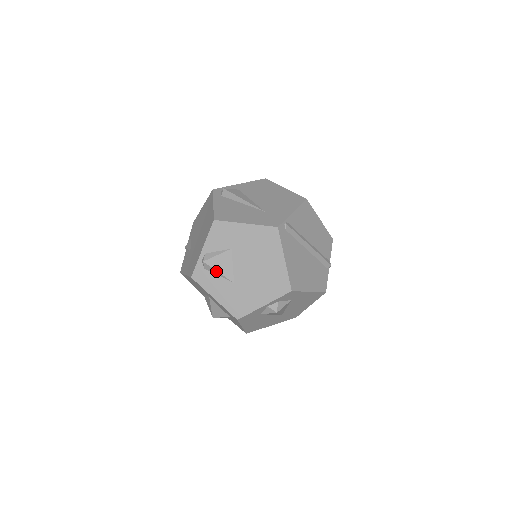
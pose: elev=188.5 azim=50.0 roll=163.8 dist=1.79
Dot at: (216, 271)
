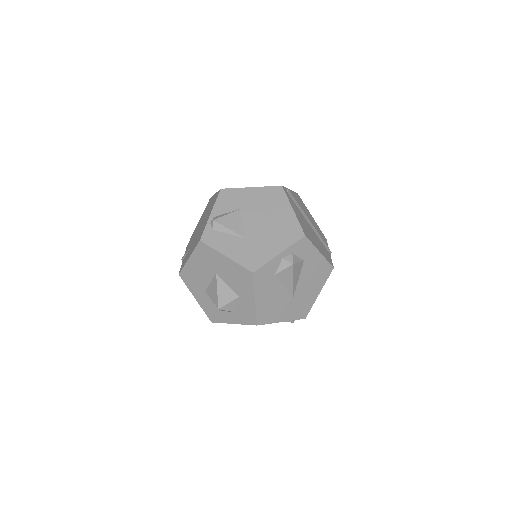
Dot at: (226, 228)
